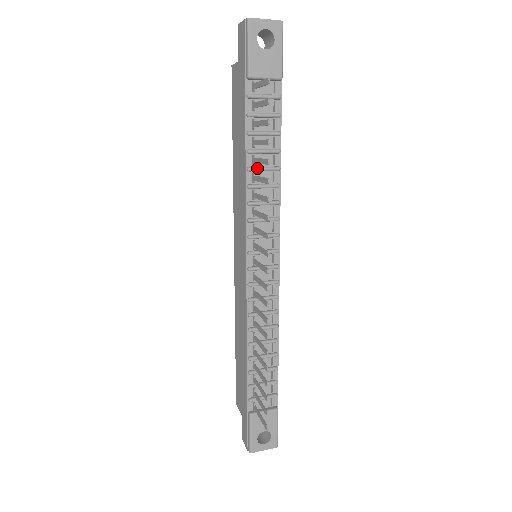
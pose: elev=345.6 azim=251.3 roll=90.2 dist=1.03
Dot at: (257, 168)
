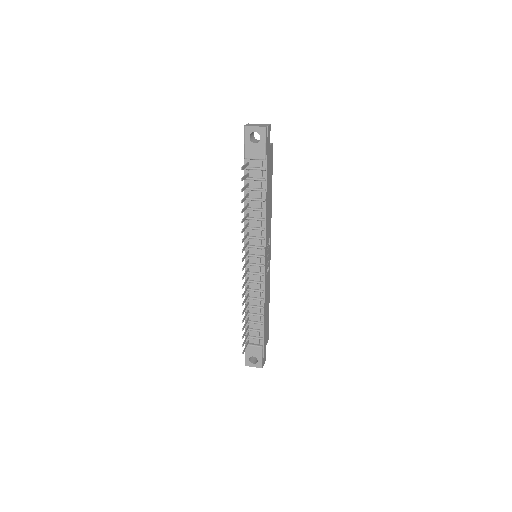
Dot at: (250, 209)
